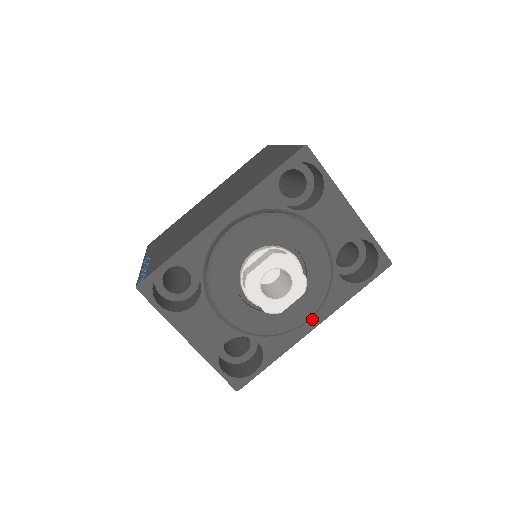
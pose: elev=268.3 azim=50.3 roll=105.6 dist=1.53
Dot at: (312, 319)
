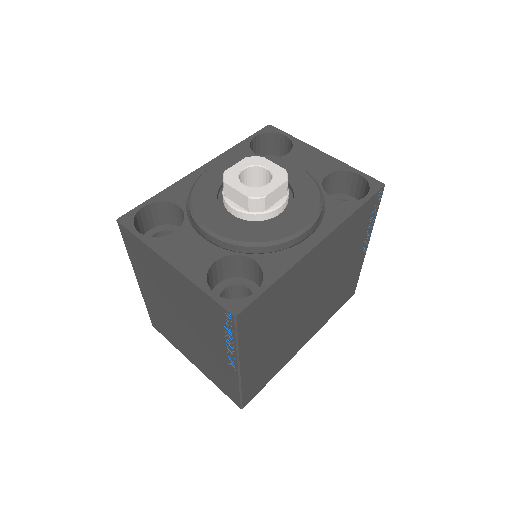
Dot at: (314, 234)
